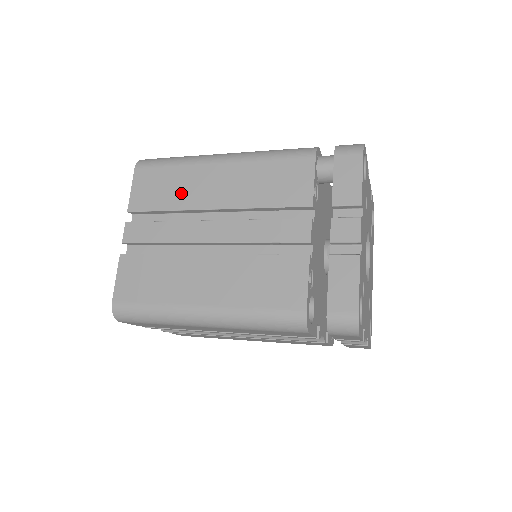
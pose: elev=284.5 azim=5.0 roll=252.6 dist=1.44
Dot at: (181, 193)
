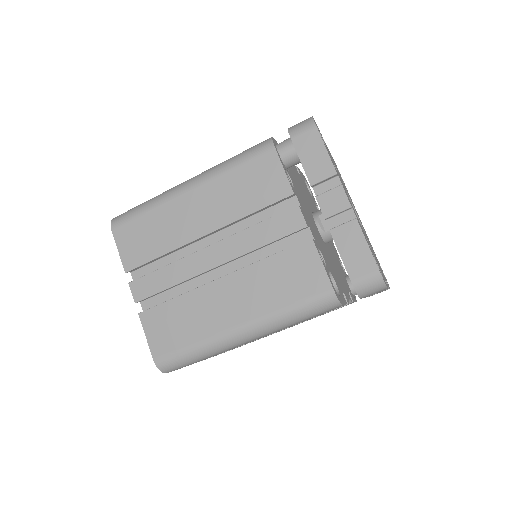
Dot at: (167, 234)
